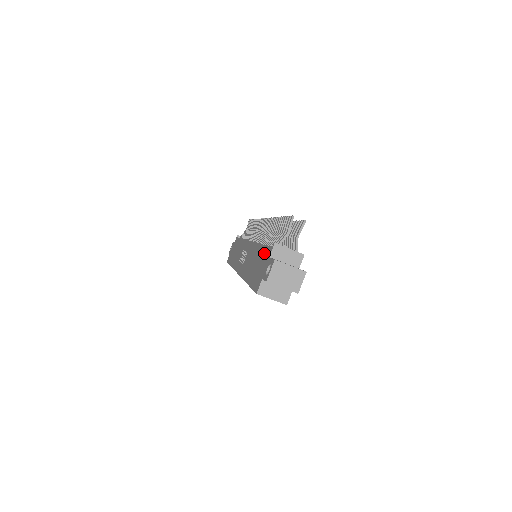
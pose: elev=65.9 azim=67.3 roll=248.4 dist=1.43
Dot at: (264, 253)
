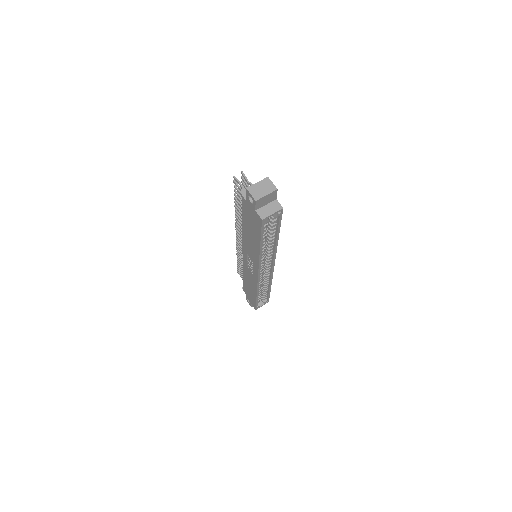
Dot at: (245, 212)
